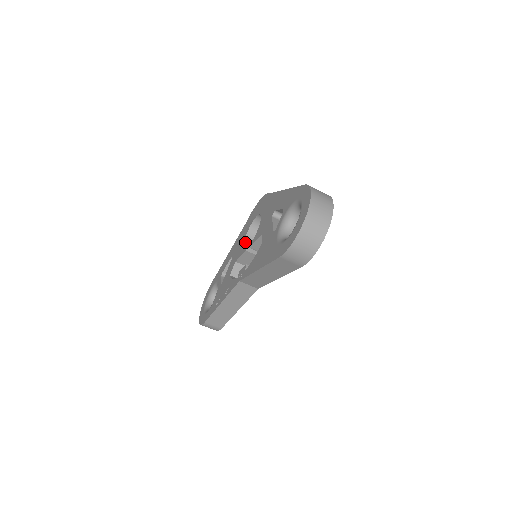
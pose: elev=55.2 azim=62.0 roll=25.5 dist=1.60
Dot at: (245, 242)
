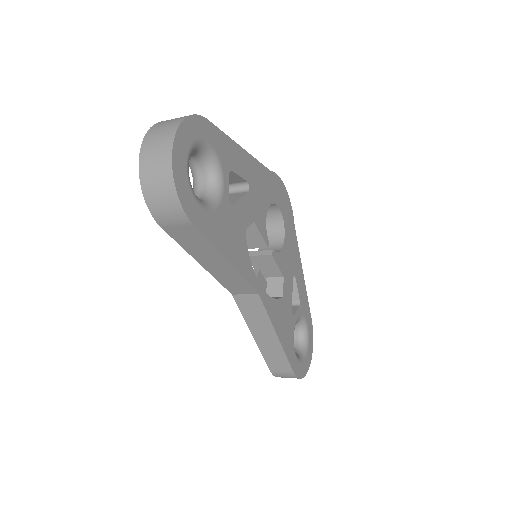
Dot at: (259, 249)
